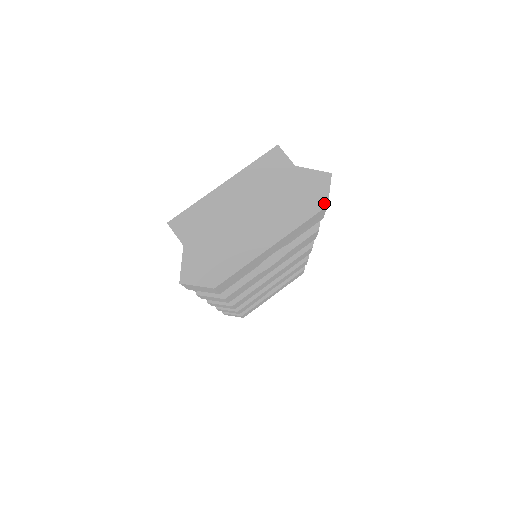
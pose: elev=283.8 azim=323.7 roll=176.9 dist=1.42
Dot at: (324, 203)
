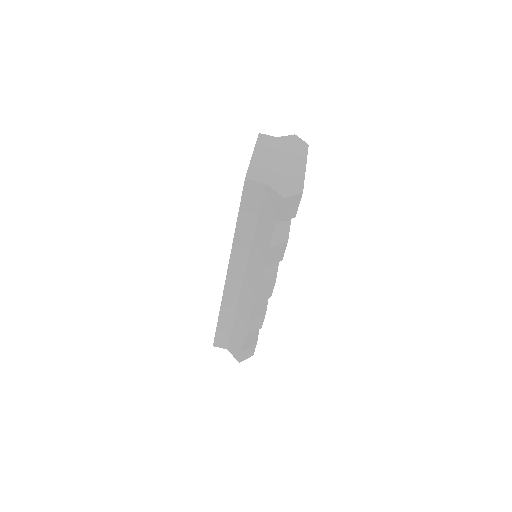
Dot at: (306, 145)
